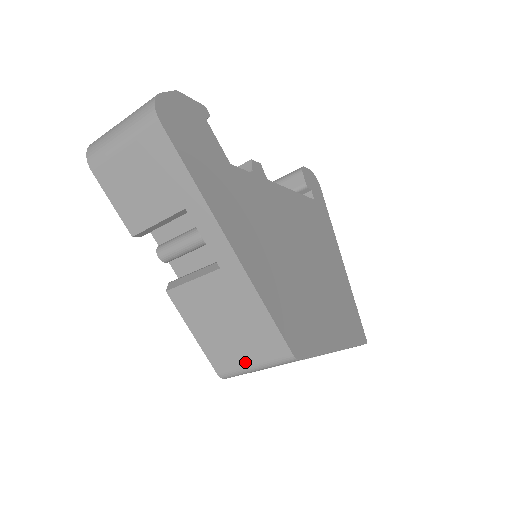
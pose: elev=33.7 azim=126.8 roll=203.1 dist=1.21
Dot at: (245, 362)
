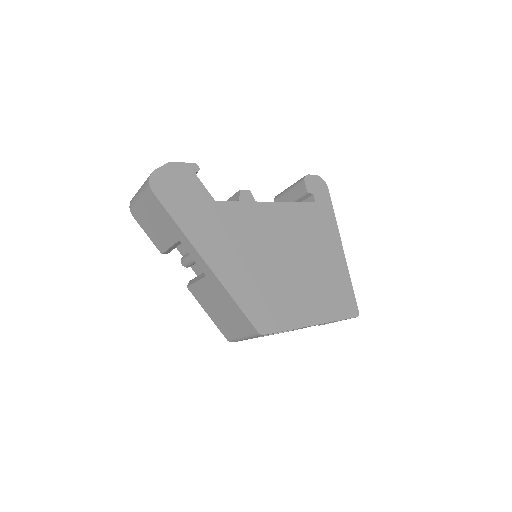
Dot at: (237, 333)
